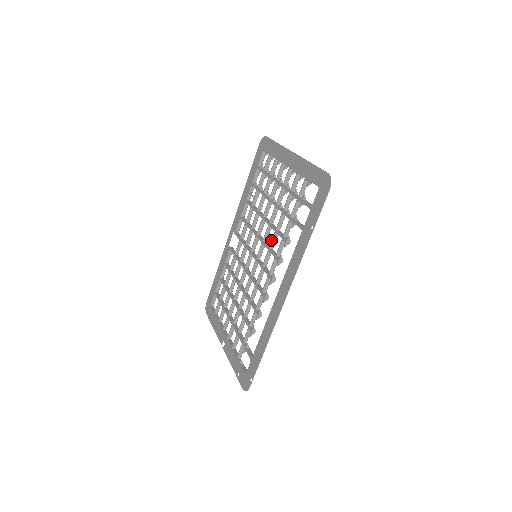
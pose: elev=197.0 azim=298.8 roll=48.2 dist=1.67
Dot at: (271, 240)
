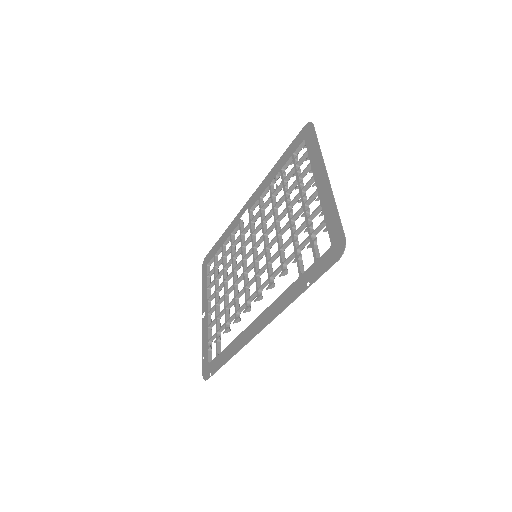
Dot at: occluded
